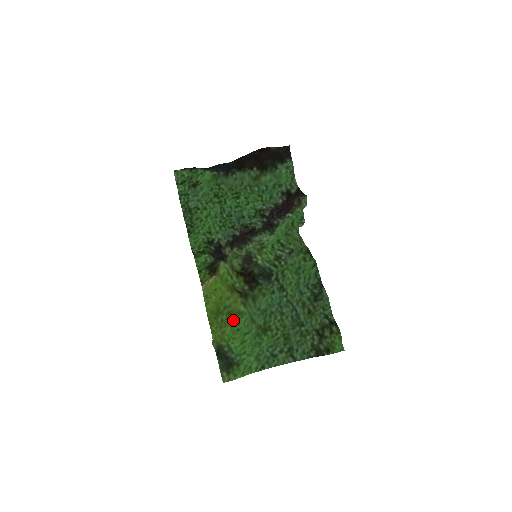
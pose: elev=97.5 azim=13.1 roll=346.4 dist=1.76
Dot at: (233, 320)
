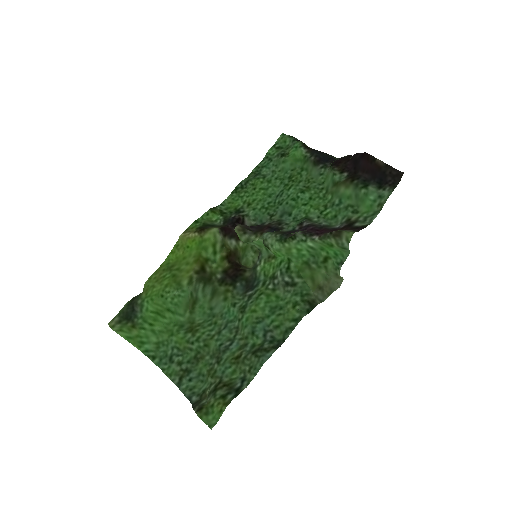
Dot at: (168, 284)
